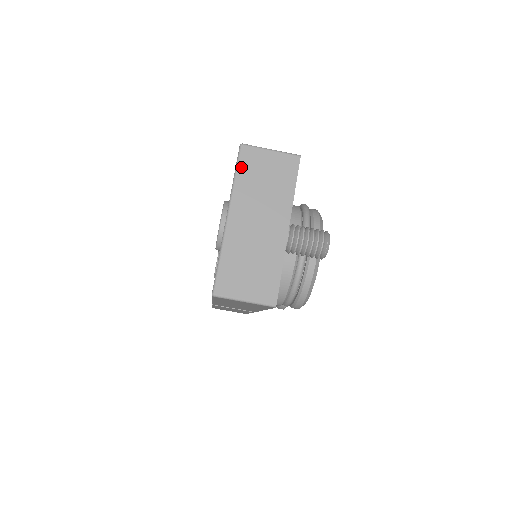
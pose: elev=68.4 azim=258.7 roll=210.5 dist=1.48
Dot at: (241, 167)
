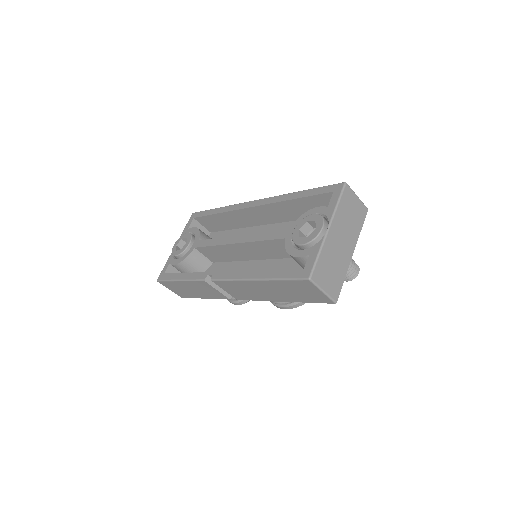
Dot at: (343, 198)
